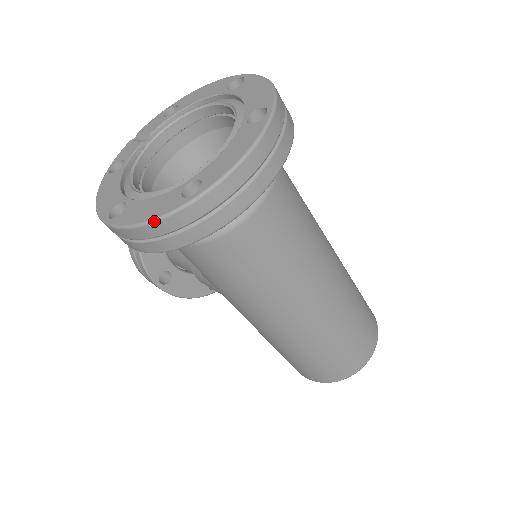
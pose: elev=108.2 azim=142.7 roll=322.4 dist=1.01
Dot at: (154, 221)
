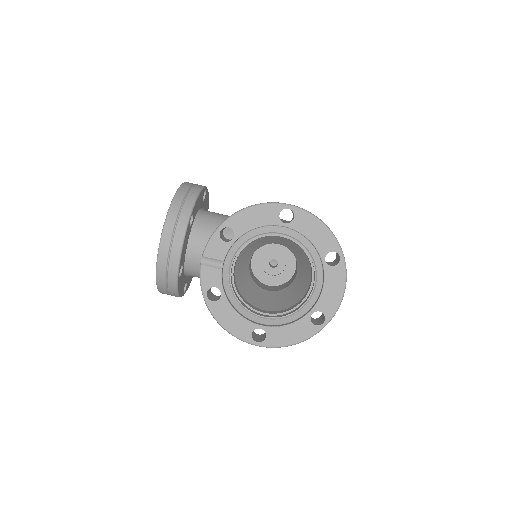
Dot at: occluded
